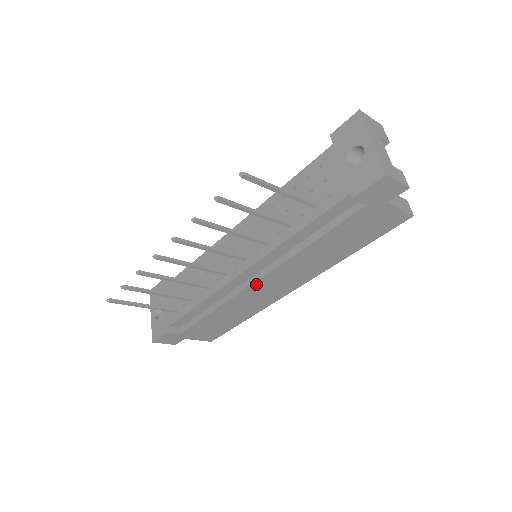
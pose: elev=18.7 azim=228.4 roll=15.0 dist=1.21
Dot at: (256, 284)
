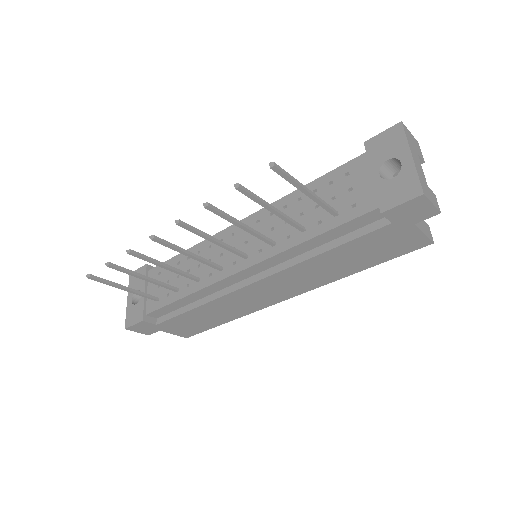
Dot at: (252, 286)
